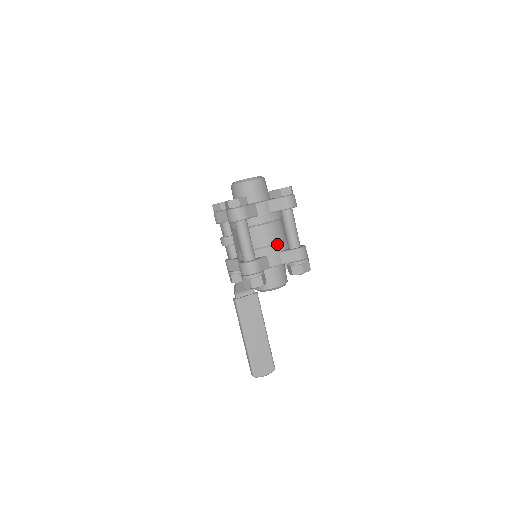
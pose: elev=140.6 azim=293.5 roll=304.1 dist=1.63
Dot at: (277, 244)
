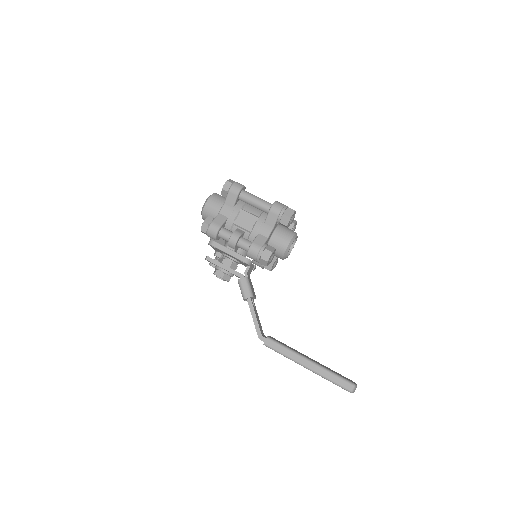
Dot at: occluded
